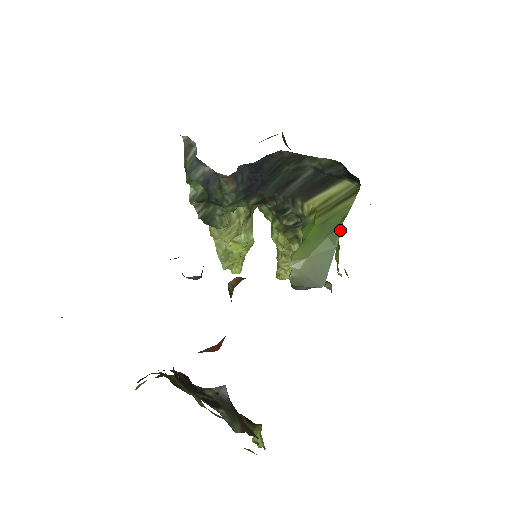
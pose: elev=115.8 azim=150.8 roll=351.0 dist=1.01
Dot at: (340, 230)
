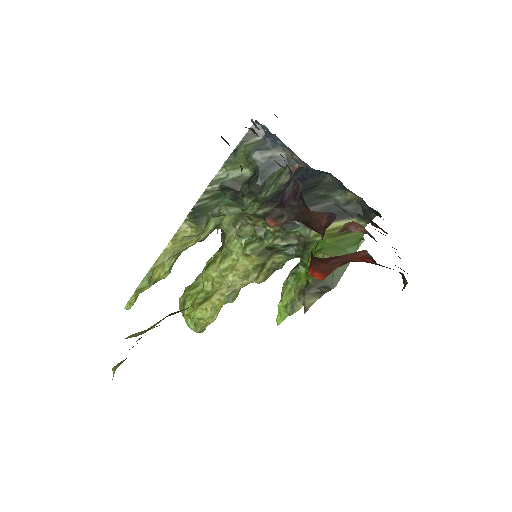
Dot at: (358, 246)
